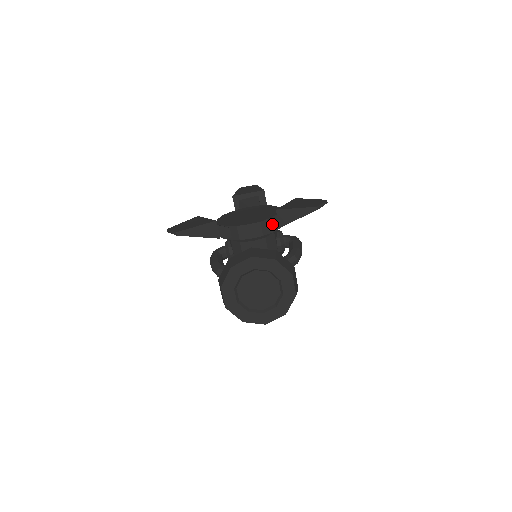
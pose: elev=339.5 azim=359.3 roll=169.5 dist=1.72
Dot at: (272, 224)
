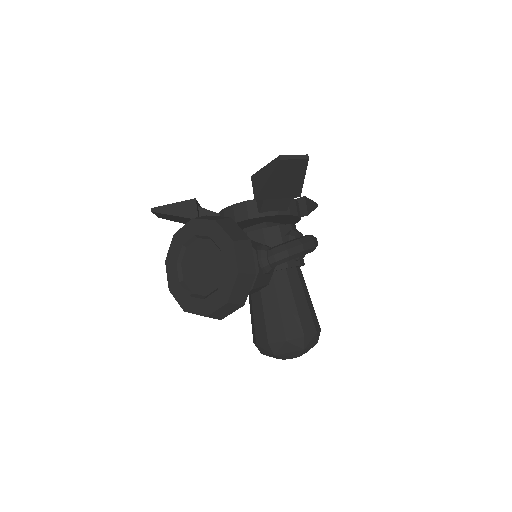
Dot at: (259, 203)
